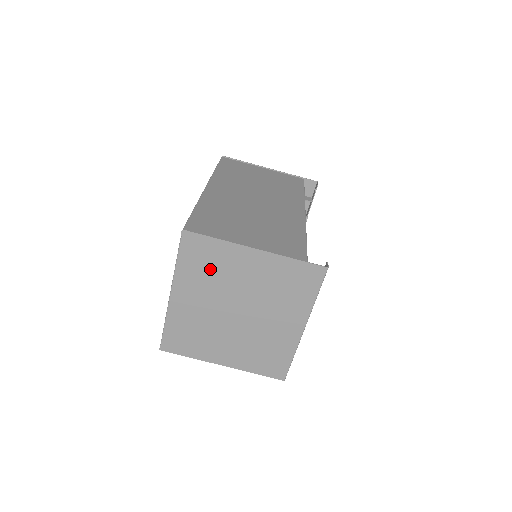
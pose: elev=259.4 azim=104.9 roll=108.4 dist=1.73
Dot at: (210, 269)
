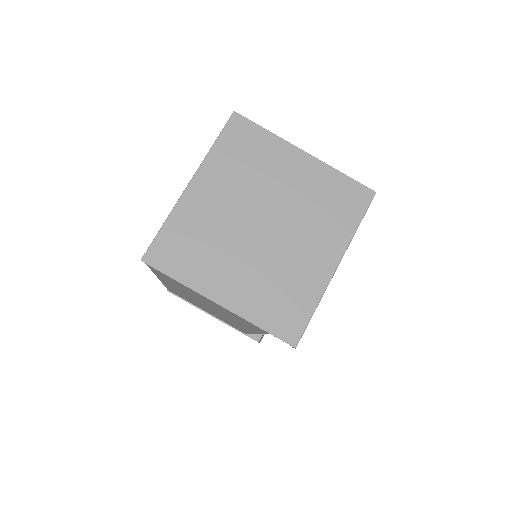
Dot at: (248, 162)
